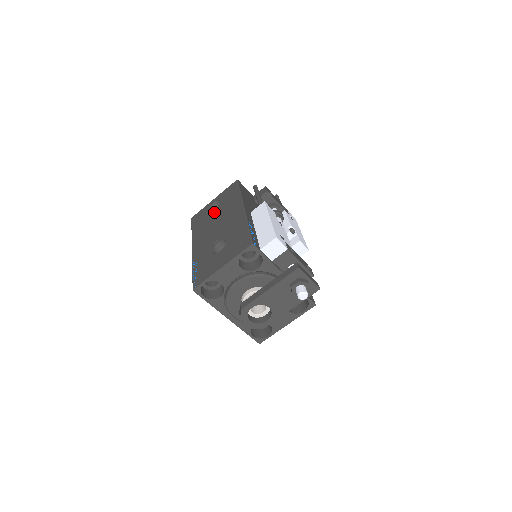
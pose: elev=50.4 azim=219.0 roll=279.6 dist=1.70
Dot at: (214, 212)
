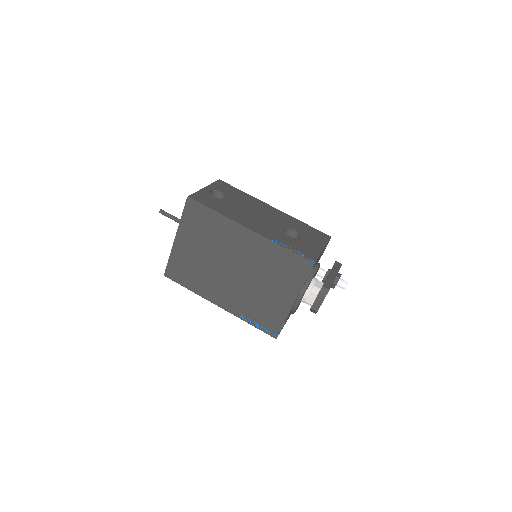
Dot at: (230, 201)
